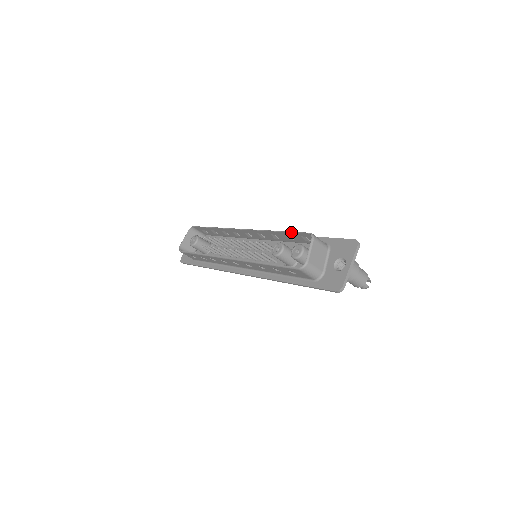
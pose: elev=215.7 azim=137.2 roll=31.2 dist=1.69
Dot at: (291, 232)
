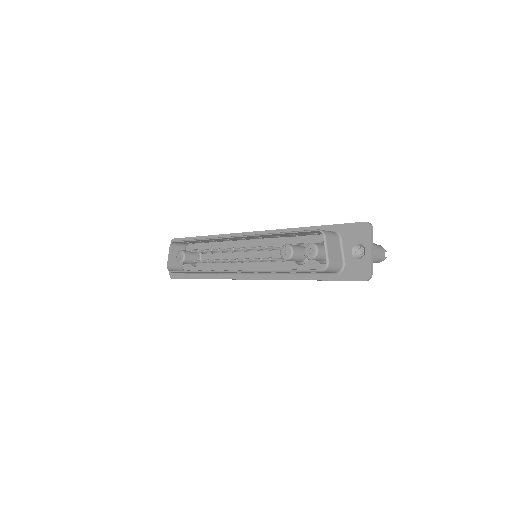
Dot at: (296, 232)
